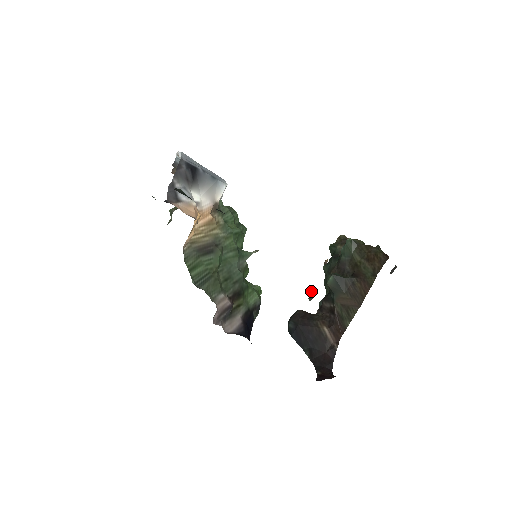
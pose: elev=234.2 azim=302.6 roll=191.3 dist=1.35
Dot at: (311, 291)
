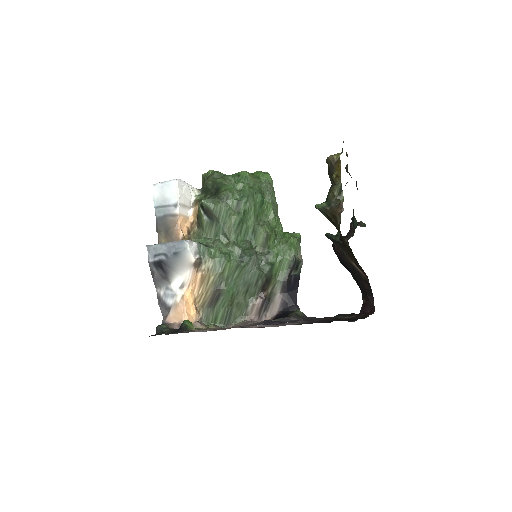
Dot at: occluded
